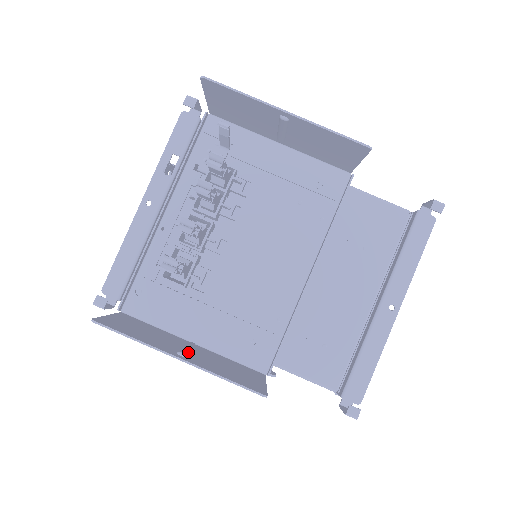
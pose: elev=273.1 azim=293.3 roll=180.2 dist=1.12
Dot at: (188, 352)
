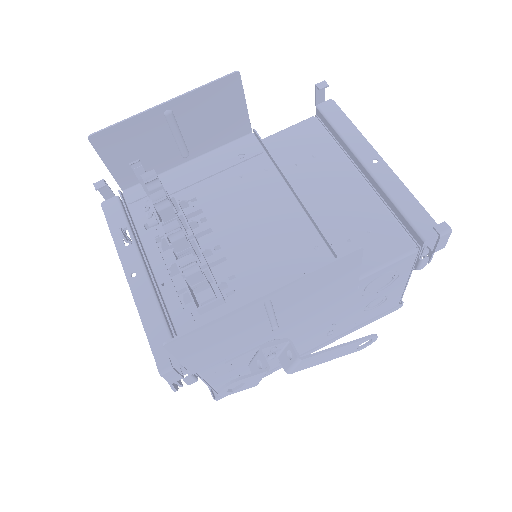
Dot at: (271, 304)
